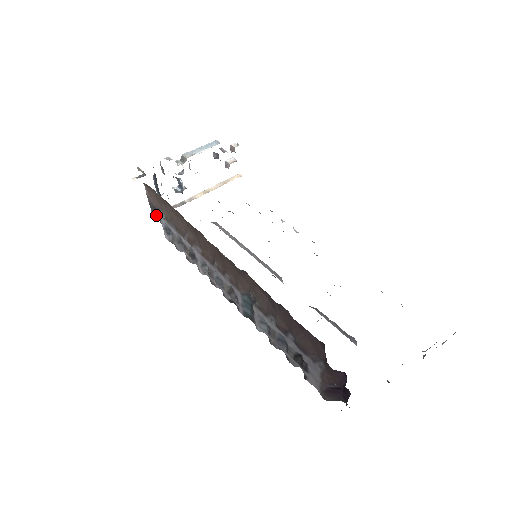
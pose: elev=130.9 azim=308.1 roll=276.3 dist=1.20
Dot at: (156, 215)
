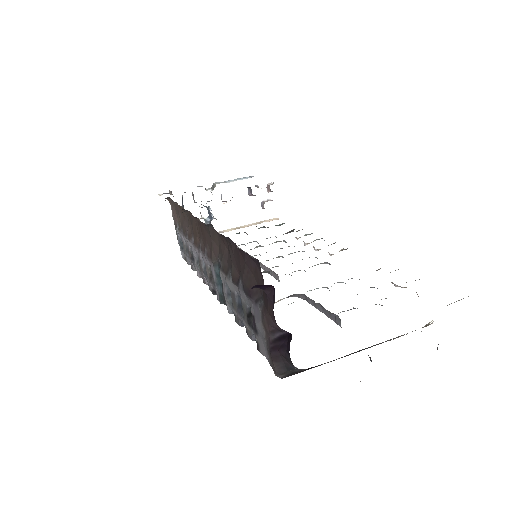
Dot at: occluded
